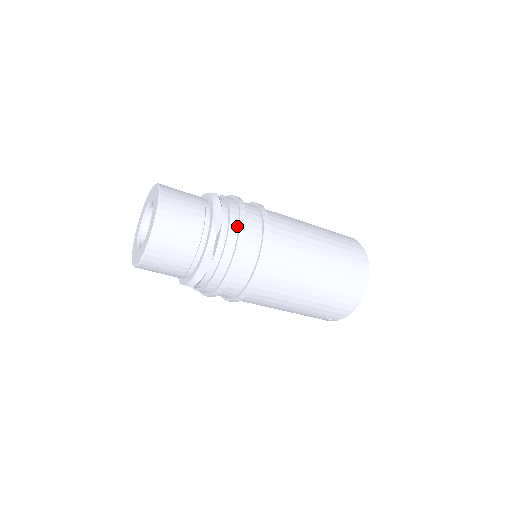
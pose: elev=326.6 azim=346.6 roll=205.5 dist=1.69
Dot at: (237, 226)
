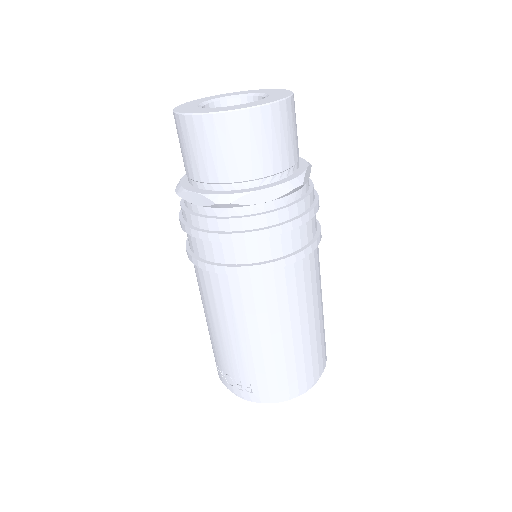
Dot at: (312, 202)
